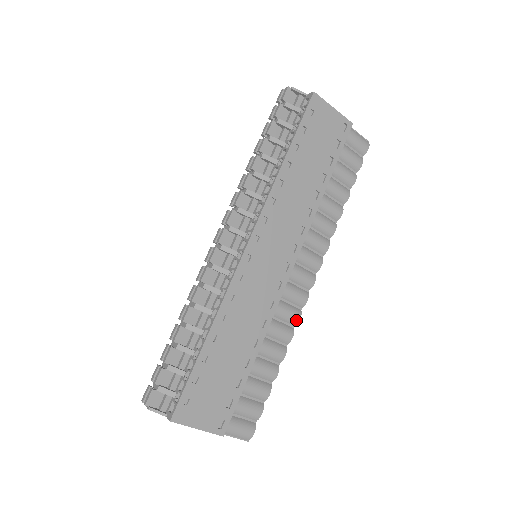
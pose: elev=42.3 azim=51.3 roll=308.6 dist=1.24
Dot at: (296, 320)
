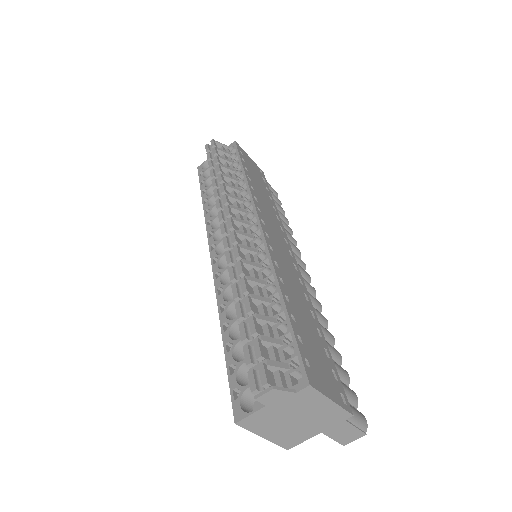
Dot at: (320, 306)
